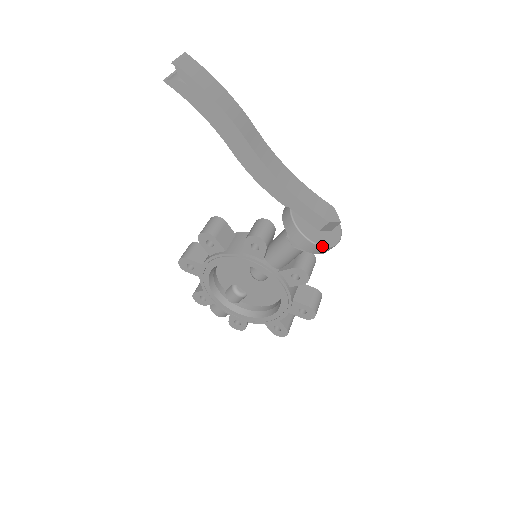
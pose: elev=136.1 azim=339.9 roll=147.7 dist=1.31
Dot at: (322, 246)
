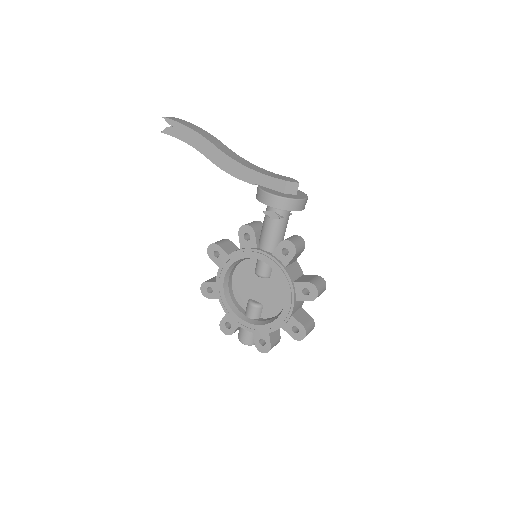
Dot at: (285, 197)
